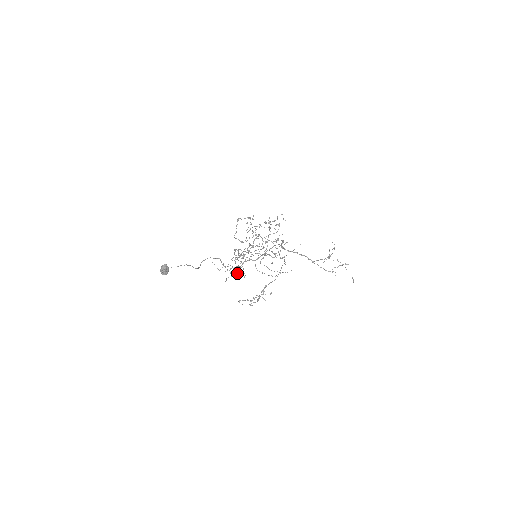
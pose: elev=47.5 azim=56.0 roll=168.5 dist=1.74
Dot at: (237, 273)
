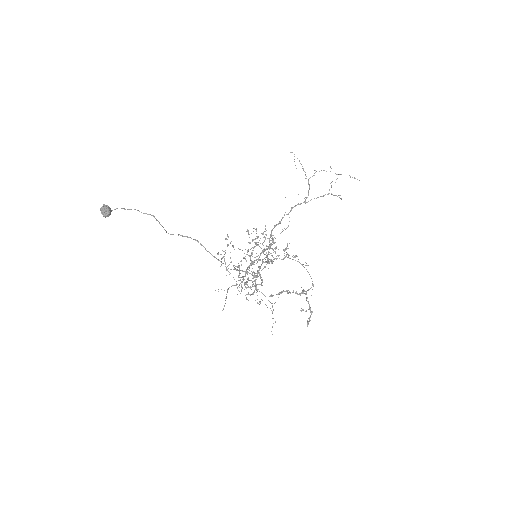
Dot at: (245, 274)
